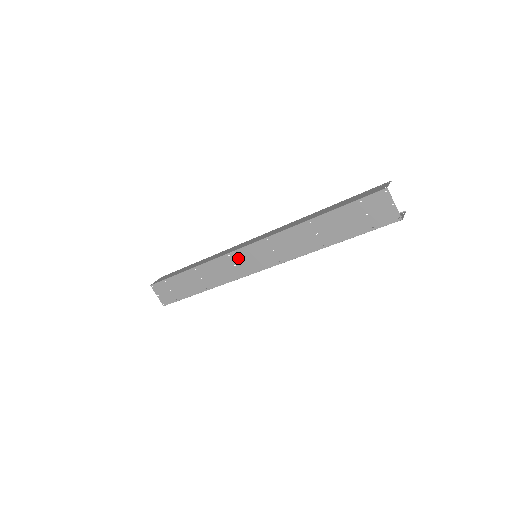
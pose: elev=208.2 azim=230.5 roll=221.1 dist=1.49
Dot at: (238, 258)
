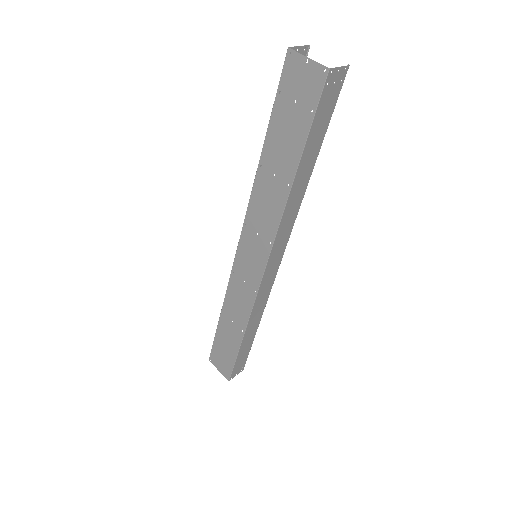
Dot at: (241, 269)
